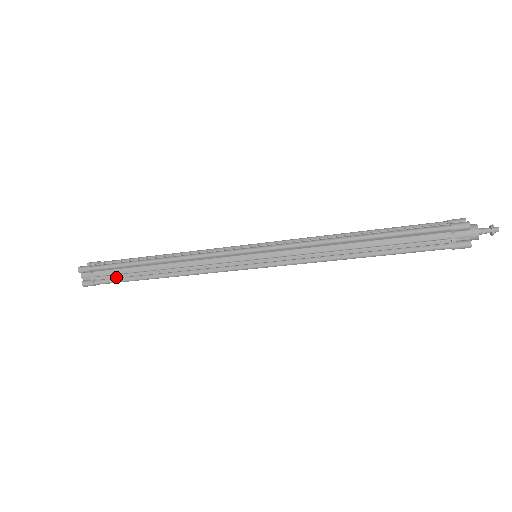
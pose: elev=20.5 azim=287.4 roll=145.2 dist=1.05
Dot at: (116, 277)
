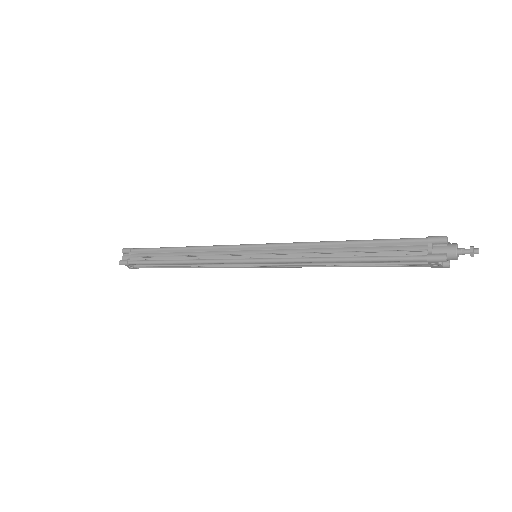
Dot at: (145, 259)
